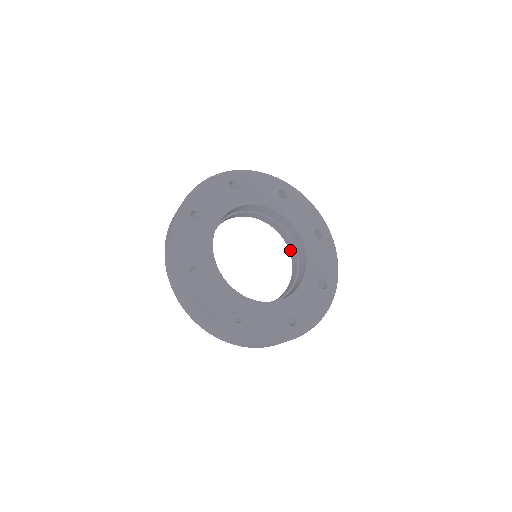
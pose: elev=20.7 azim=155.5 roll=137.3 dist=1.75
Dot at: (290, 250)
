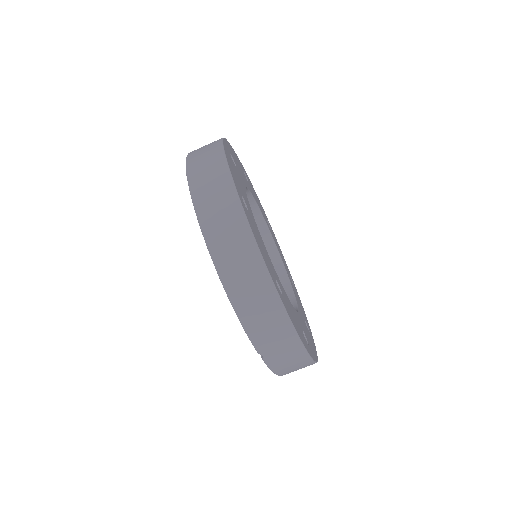
Dot at: occluded
